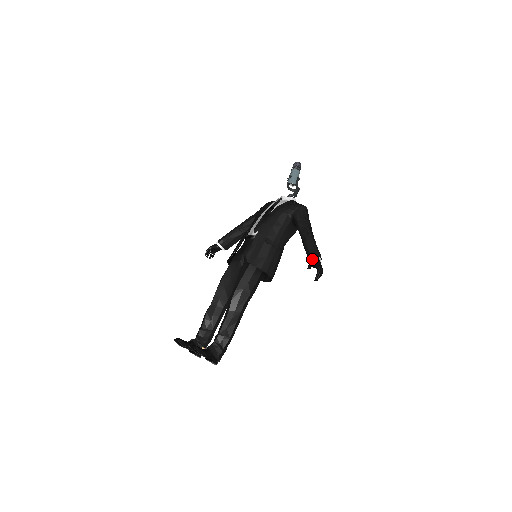
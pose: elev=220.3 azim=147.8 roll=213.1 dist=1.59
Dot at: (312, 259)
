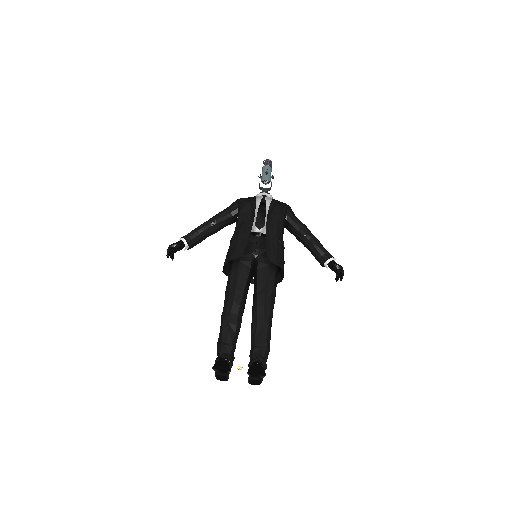
Dot at: (330, 259)
